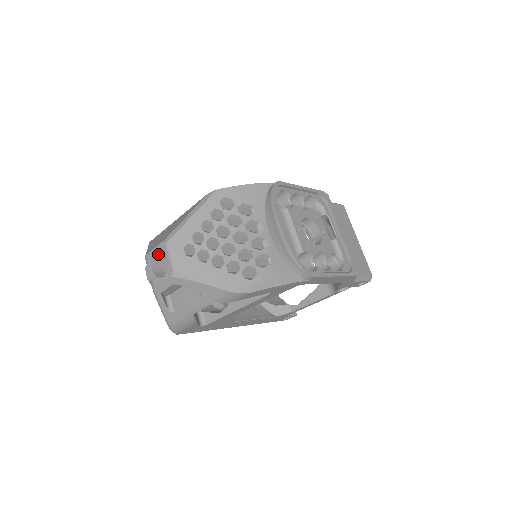
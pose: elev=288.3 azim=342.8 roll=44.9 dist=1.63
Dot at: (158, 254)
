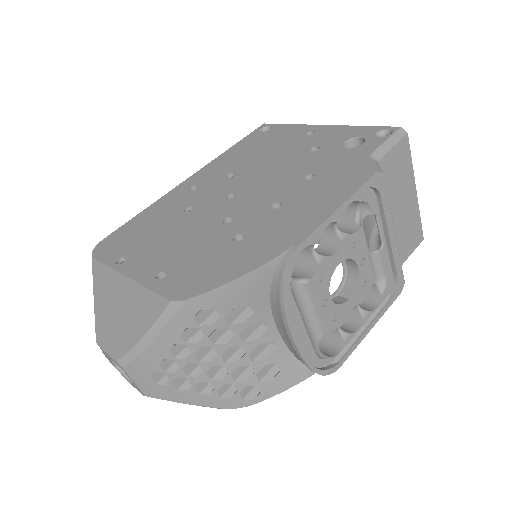
Dot at: occluded
